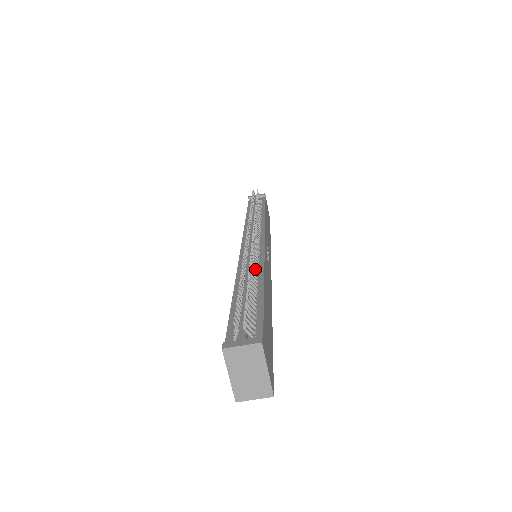
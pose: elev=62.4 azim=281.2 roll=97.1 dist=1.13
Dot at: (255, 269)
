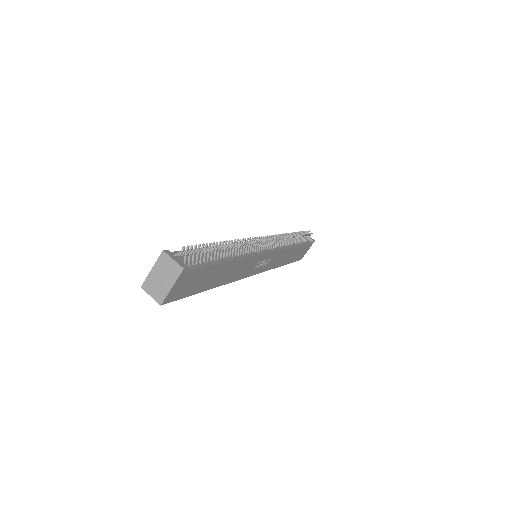
Dot at: (239, 252)
